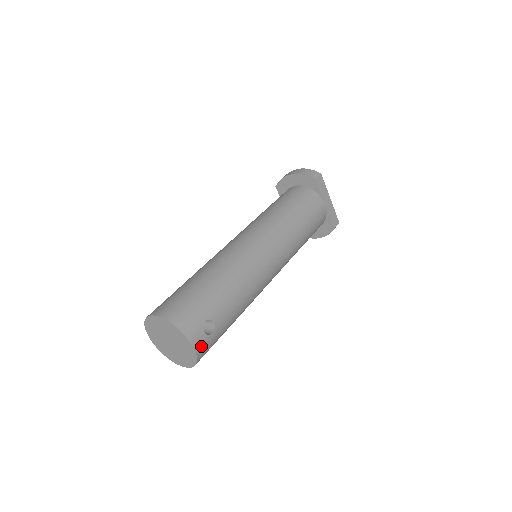
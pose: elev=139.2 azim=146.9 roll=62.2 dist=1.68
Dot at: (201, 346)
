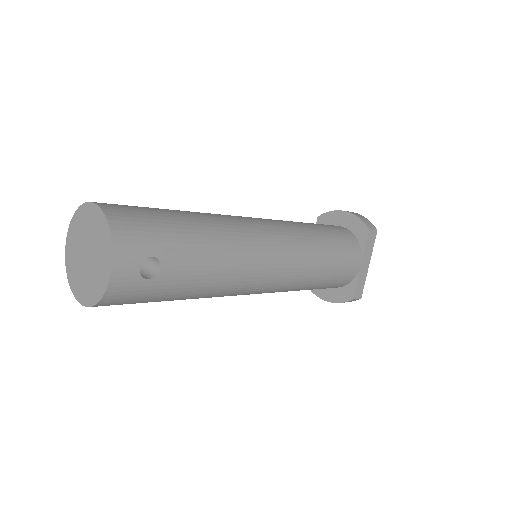
Dot at: (122, 282)
